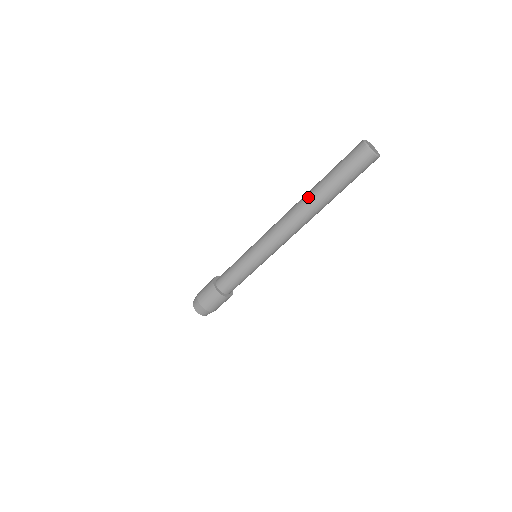
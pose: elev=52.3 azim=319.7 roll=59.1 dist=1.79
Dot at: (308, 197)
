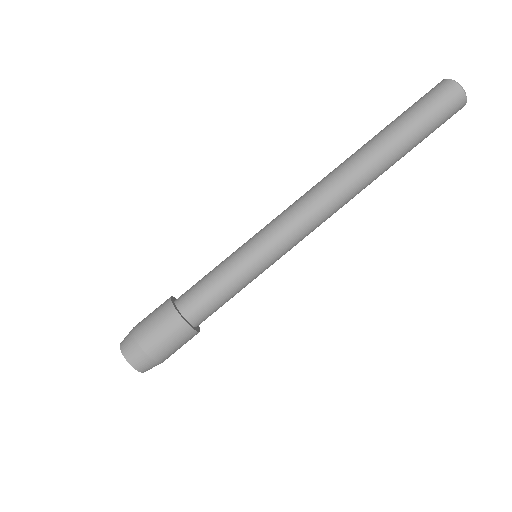
Dot at: (360, 152)
